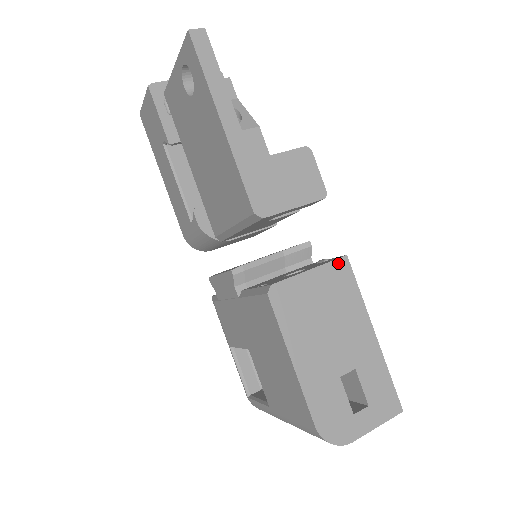
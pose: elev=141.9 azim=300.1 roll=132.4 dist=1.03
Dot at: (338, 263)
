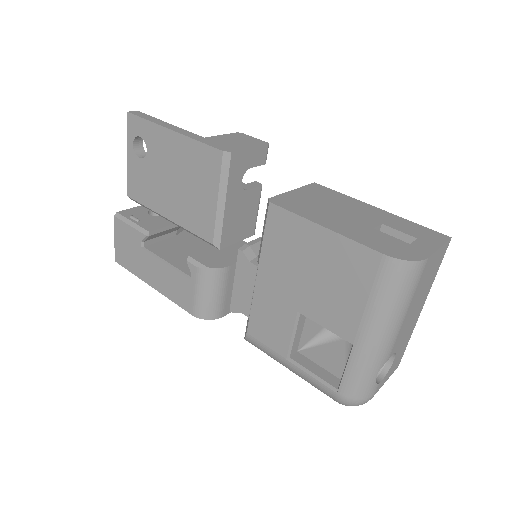
Dot at: (311, 186)
